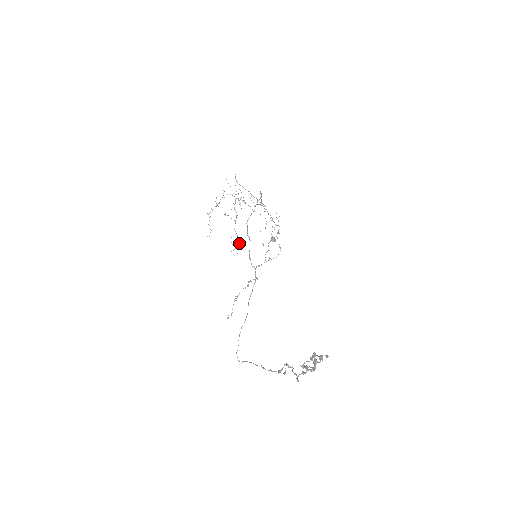
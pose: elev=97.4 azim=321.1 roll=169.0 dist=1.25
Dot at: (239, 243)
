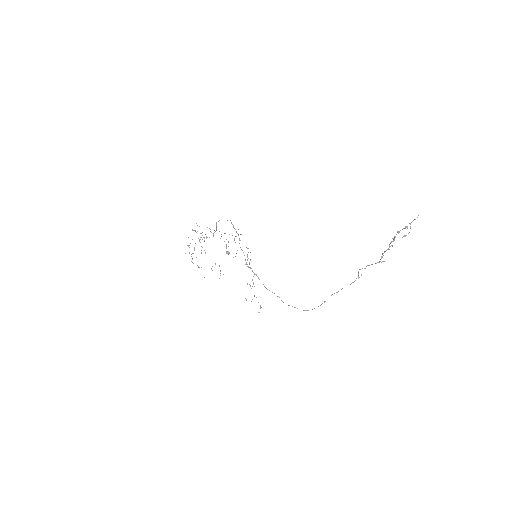
Dot at: occluded
